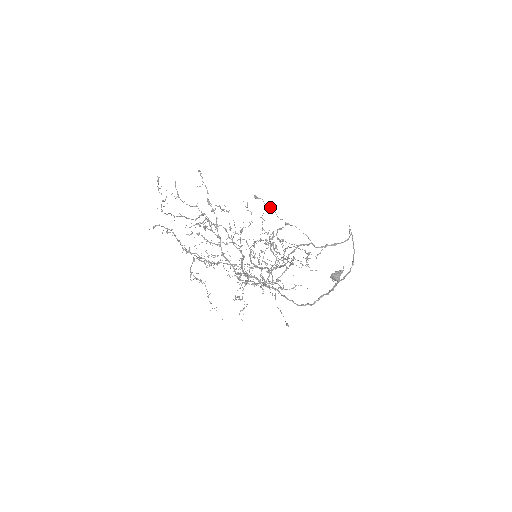
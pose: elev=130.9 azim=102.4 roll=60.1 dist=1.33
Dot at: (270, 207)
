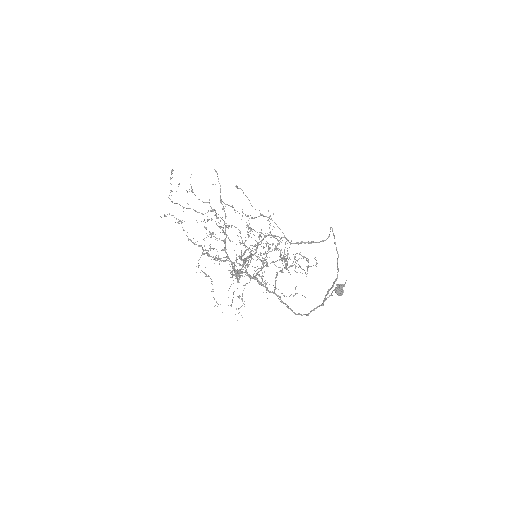
Dot at: (246, 196)
